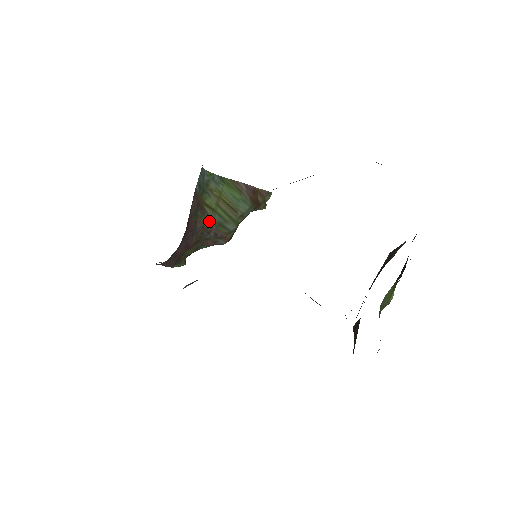
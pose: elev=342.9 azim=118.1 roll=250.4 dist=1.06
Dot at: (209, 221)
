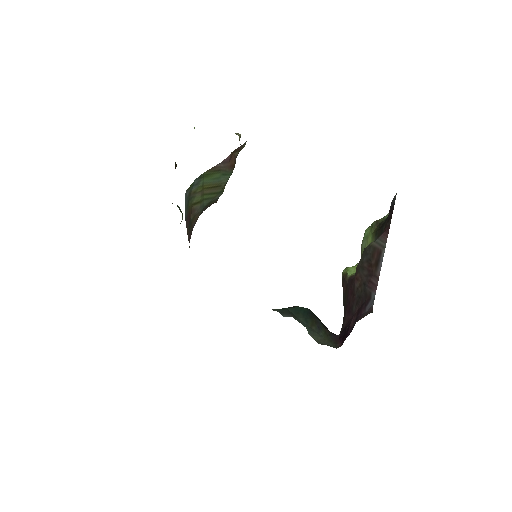
Dot at: (200, 211)
